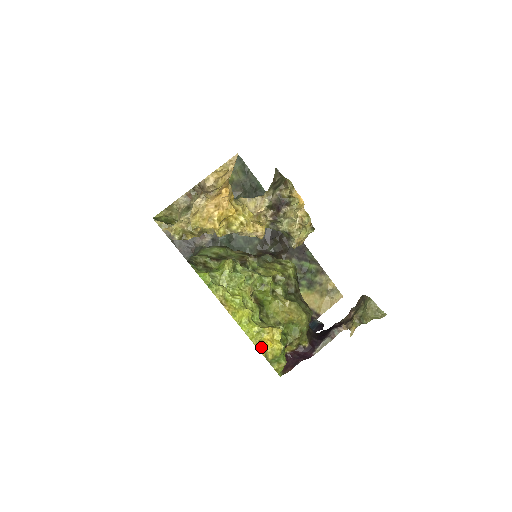
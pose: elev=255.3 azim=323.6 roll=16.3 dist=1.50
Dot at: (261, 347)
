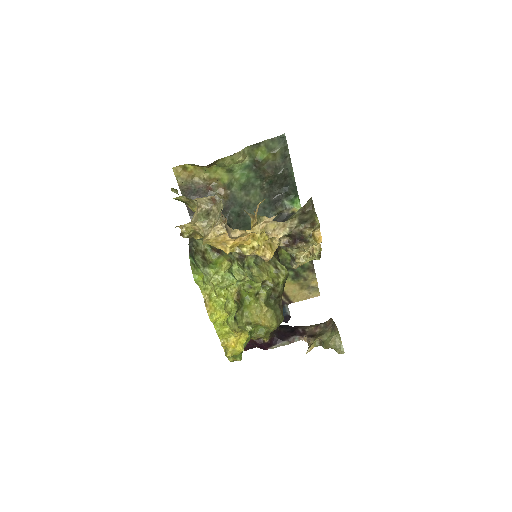
Dot at: (225, 345)
